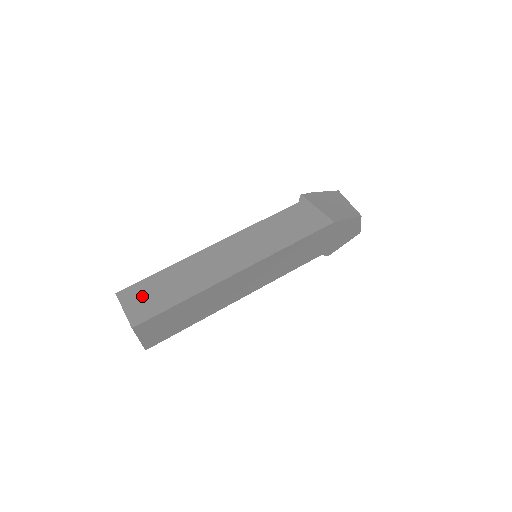
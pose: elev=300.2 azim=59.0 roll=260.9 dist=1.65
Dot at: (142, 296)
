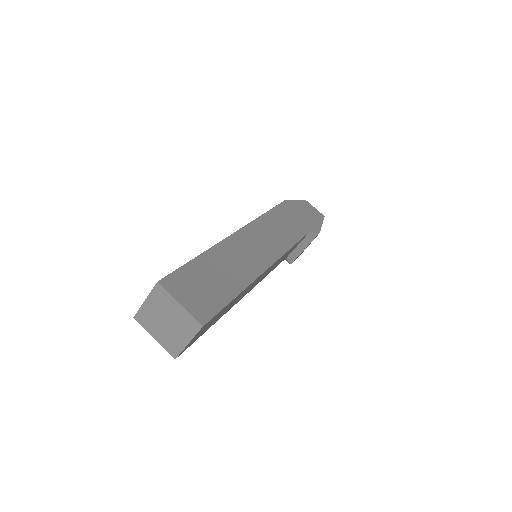
Dot at: occluded
